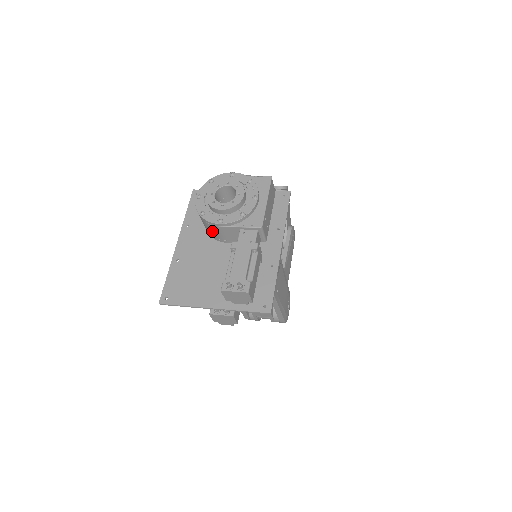
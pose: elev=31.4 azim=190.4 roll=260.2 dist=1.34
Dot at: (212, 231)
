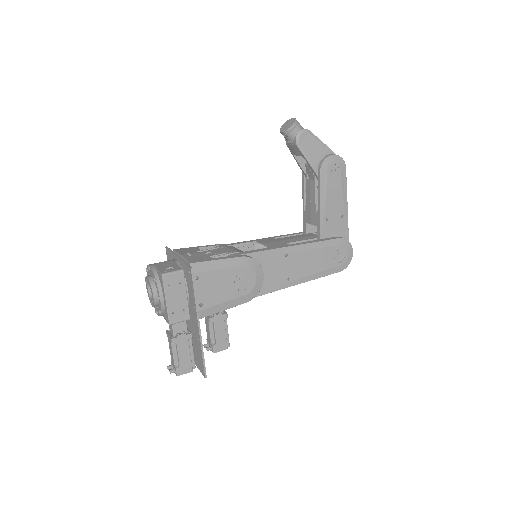
Dot at: occluded
